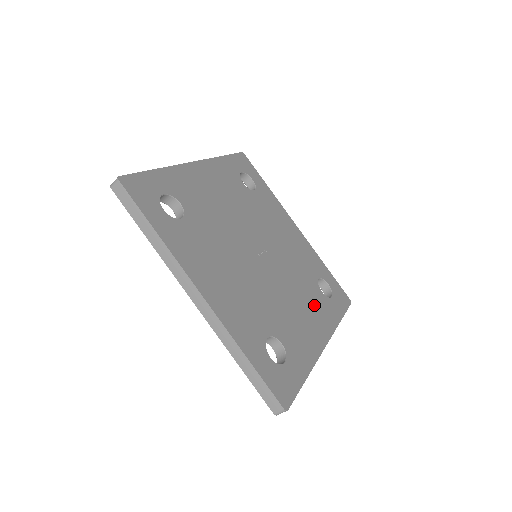
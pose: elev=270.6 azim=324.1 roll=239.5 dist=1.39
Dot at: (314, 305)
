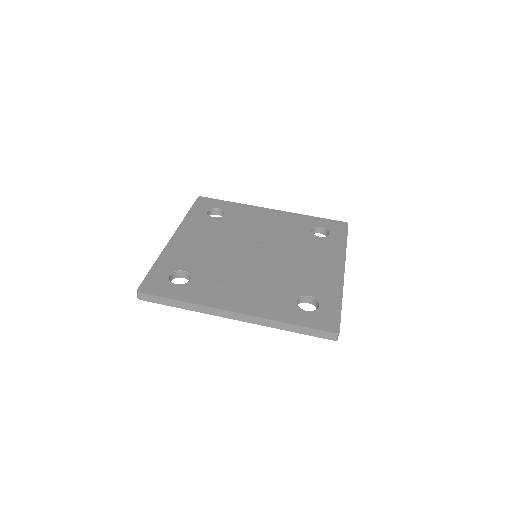
Dot at: (319, 251)
